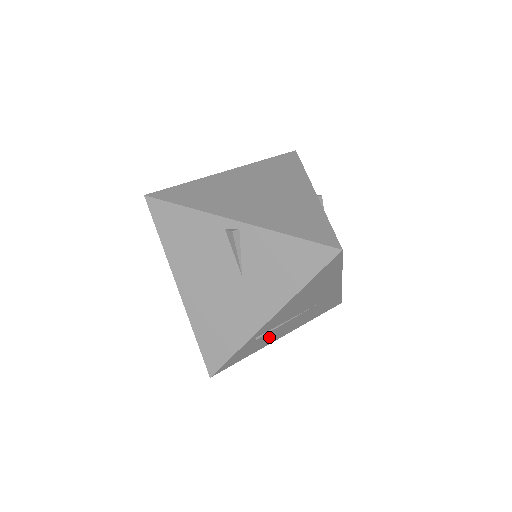
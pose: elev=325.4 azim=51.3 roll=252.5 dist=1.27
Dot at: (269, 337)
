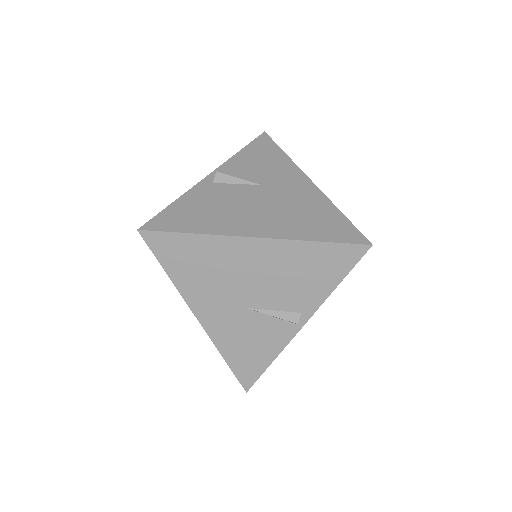
Dot at: occluded
